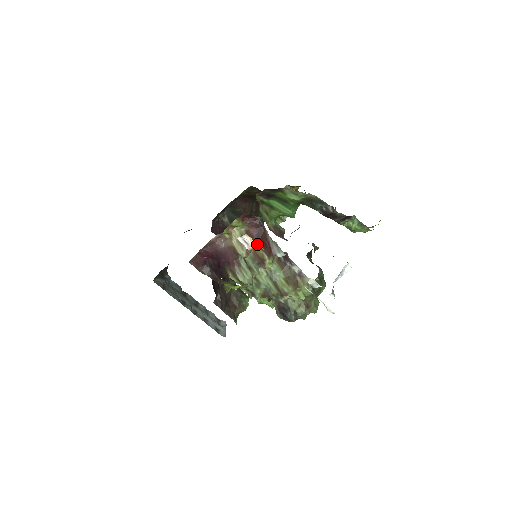
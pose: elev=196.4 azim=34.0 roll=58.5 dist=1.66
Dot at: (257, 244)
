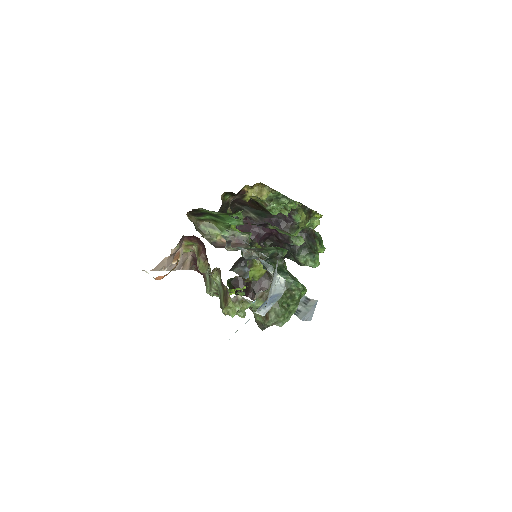
Dot at: (154, 278)
